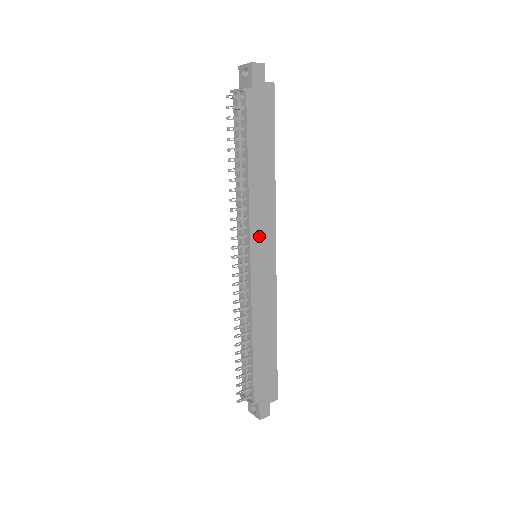
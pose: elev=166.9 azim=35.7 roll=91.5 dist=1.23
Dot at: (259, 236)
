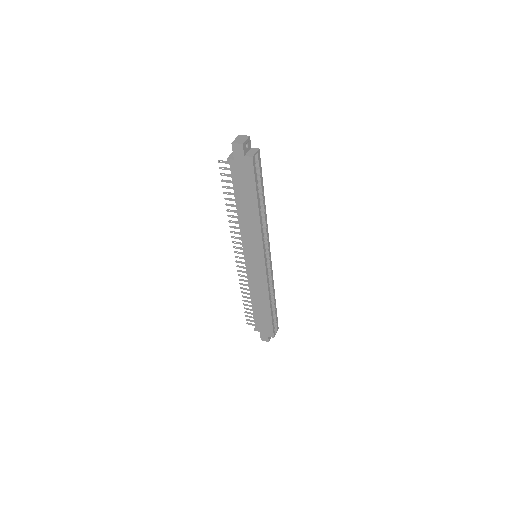
Dot at: (250, 248)
